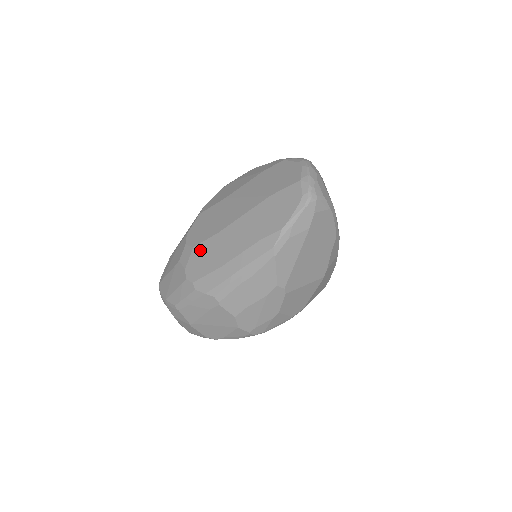
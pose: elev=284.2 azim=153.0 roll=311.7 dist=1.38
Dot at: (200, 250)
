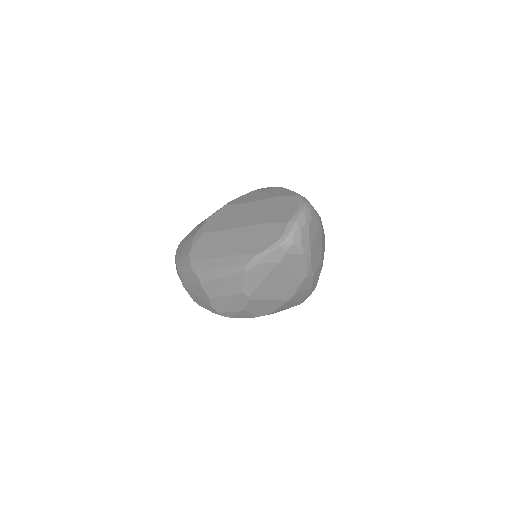
Dot at: (207, 237)
